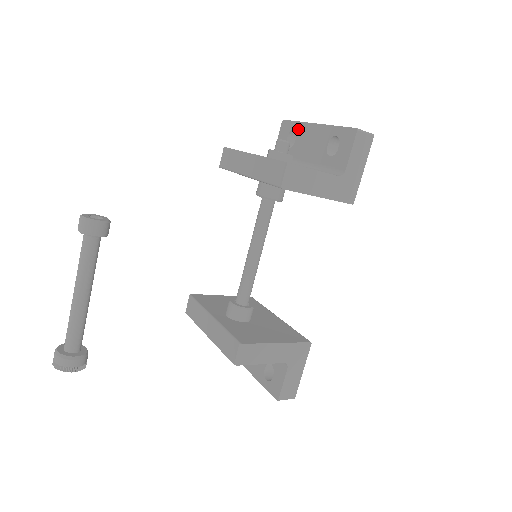
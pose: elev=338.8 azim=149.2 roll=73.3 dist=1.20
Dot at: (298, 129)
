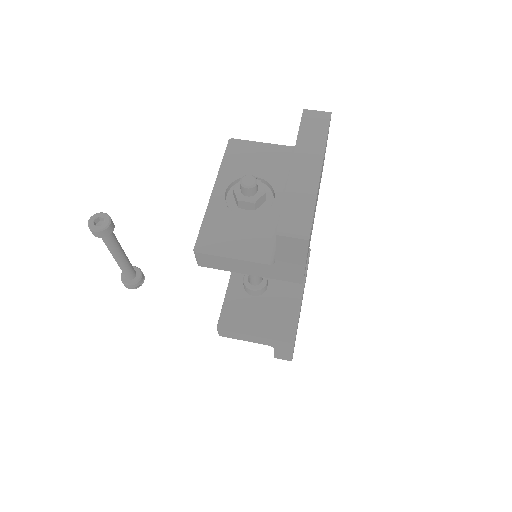
Dot at: occluded
